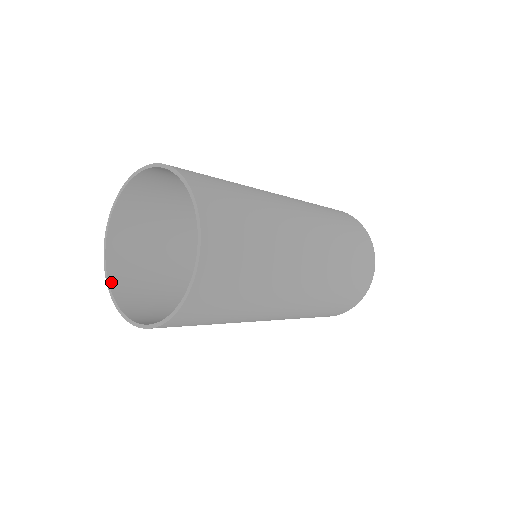
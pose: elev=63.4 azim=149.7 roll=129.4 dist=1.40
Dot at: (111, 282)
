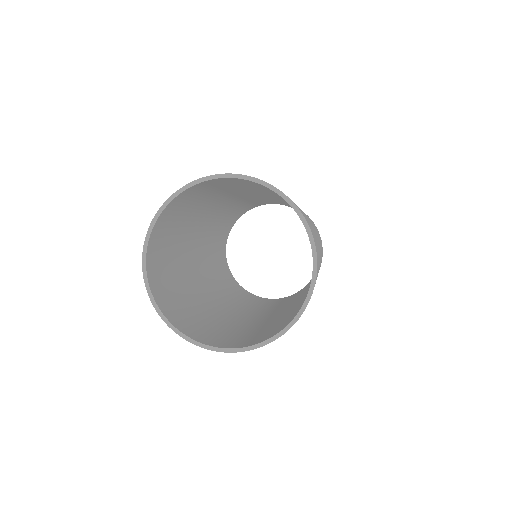
Dot at: (177, 327)
